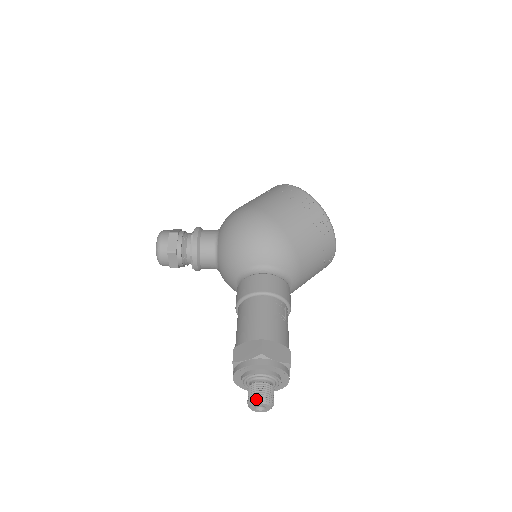
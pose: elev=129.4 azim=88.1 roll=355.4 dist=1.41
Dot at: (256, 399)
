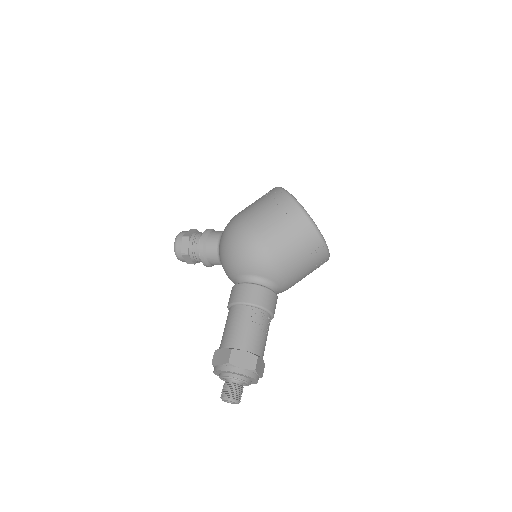
Dot at: (224, 397)
